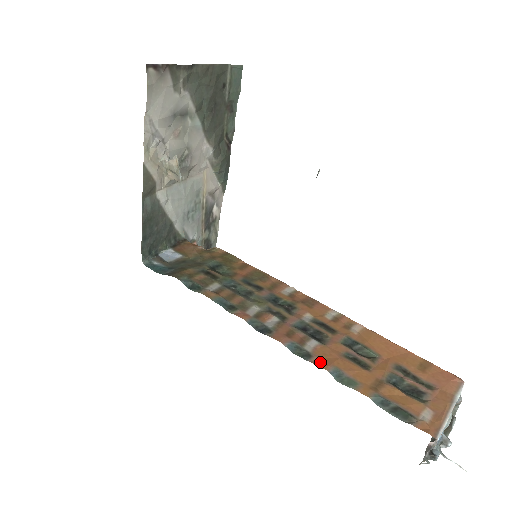
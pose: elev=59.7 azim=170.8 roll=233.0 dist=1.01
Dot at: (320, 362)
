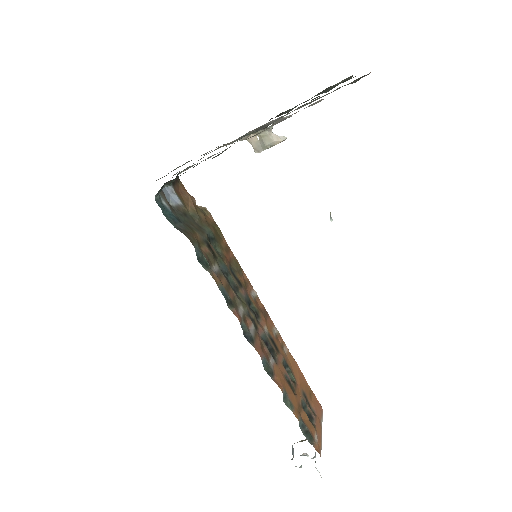
Dot at: (277, 382)
